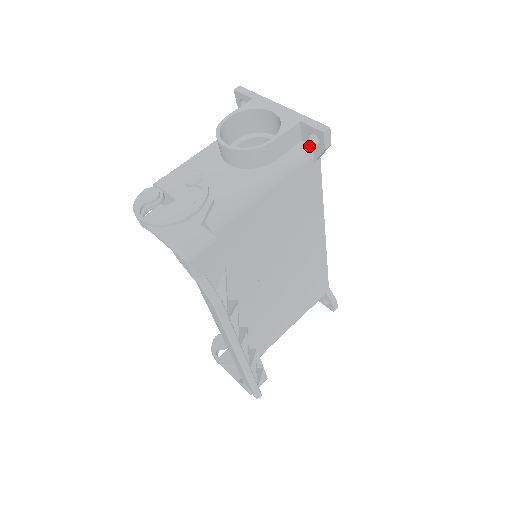
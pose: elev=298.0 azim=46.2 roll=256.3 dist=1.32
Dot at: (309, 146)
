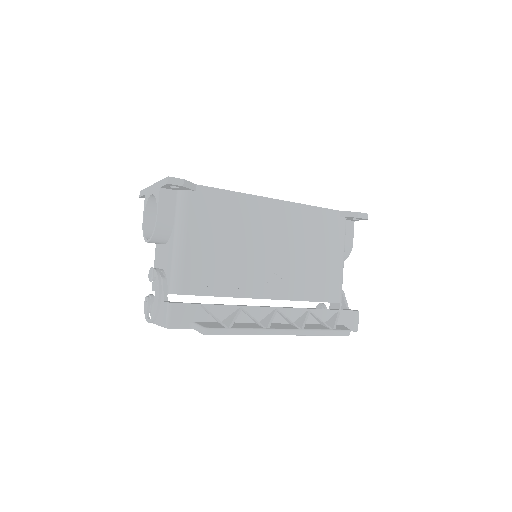
Dot at: (181, 190)
